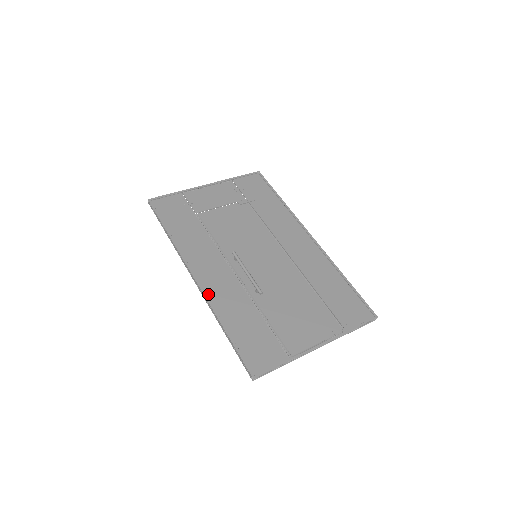
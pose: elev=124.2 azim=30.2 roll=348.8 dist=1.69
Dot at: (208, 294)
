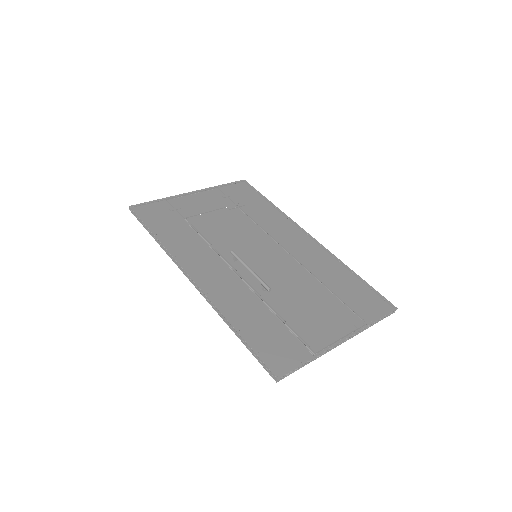
Dot at: (210, 294)
